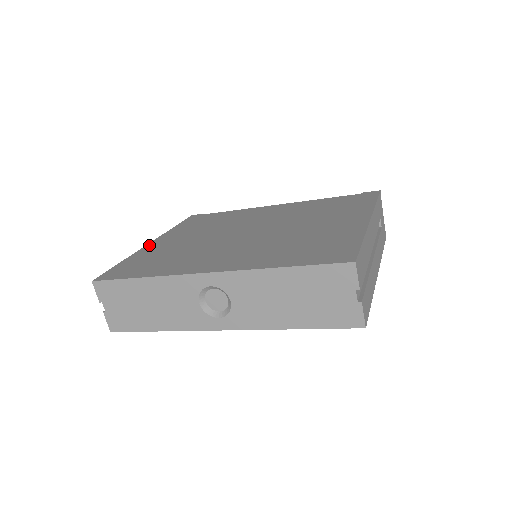
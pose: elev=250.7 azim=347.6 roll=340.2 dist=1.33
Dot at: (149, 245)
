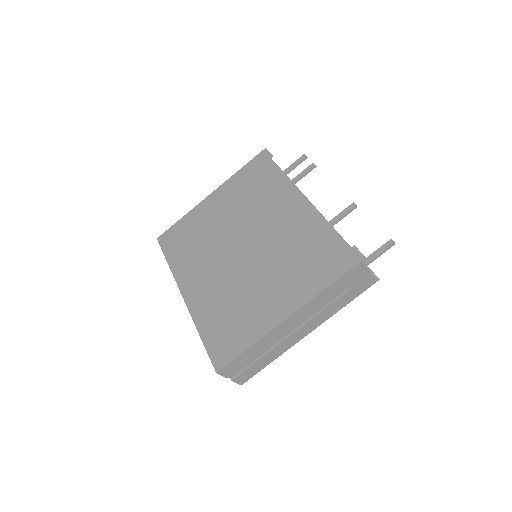
Dot at: (205, 201)
